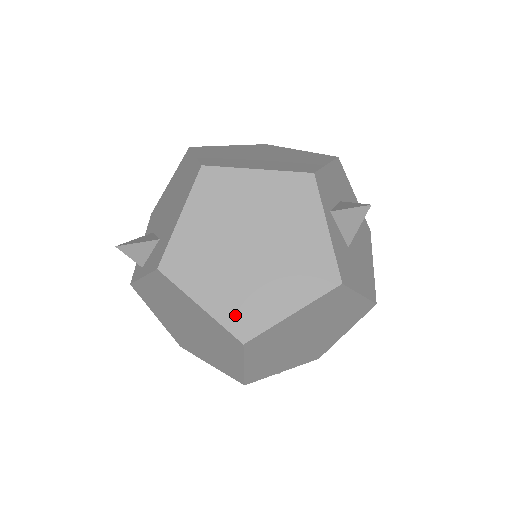
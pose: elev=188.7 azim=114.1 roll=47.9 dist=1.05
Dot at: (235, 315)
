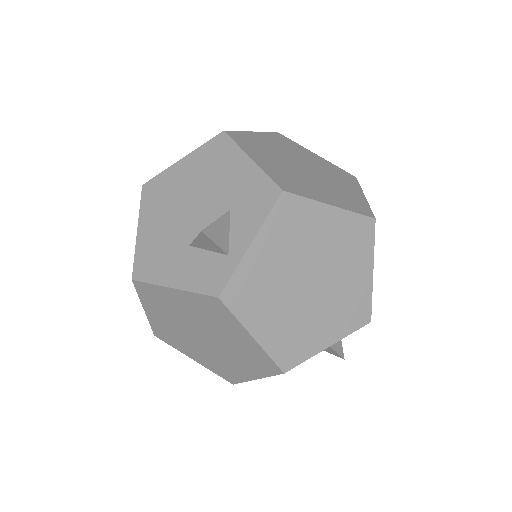
Dot at: (350, 204)
